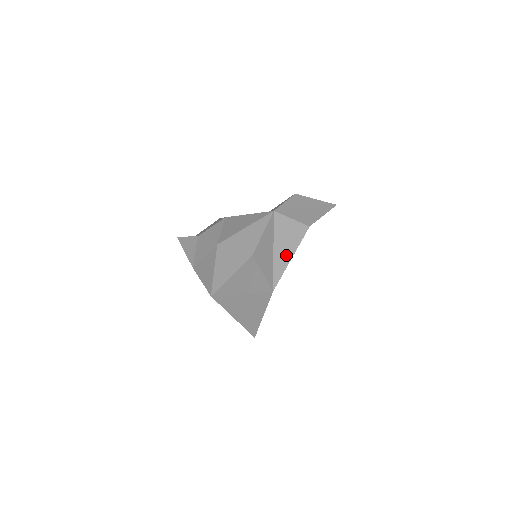
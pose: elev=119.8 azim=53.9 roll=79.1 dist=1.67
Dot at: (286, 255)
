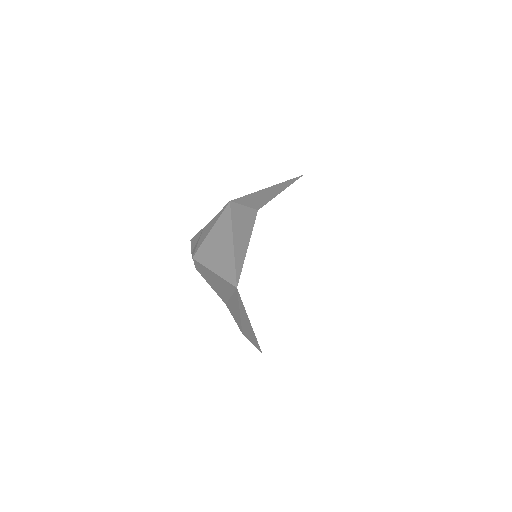
Dot at: occluded
